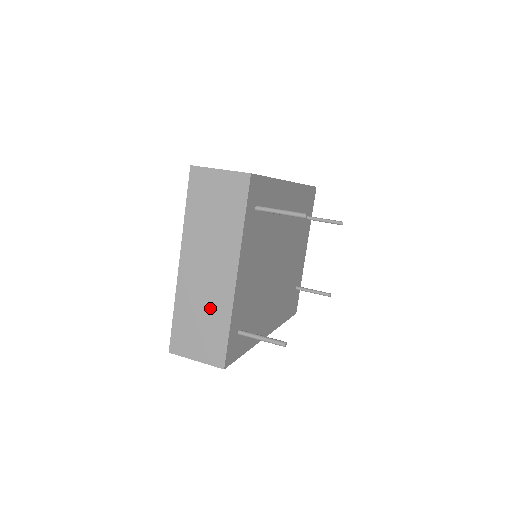
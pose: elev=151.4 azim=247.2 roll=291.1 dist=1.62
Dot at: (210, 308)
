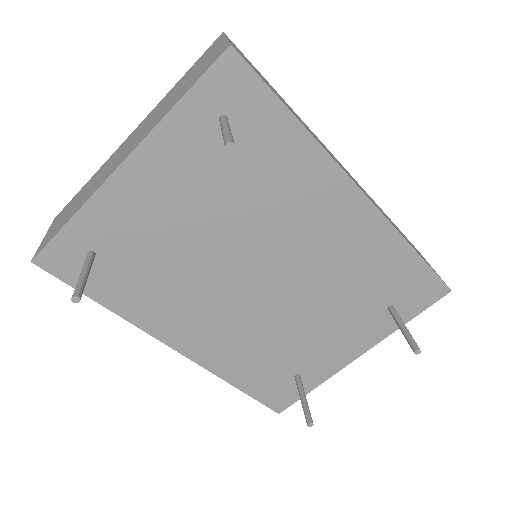
Dot at: (89, 190)
